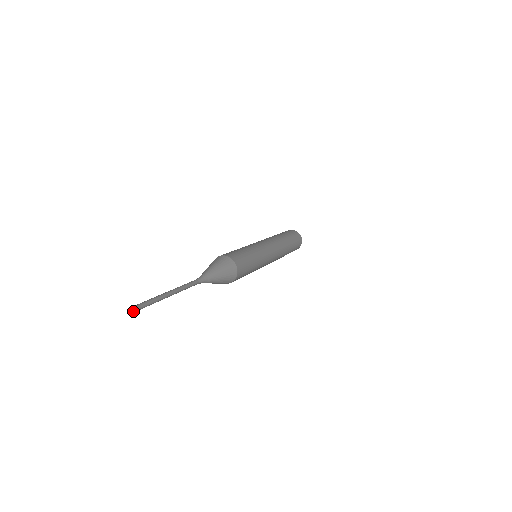
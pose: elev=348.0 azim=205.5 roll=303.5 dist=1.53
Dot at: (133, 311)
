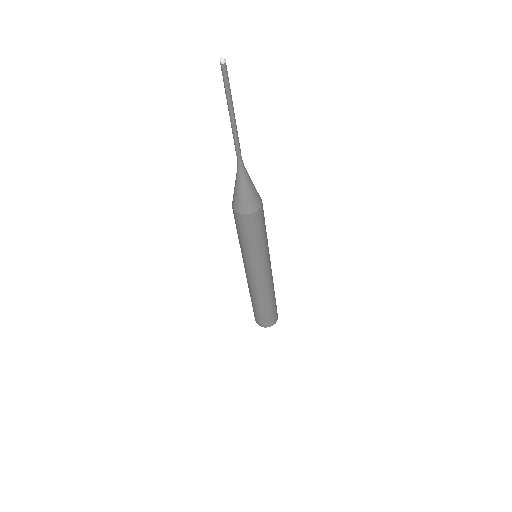
Dot at: (225, 60)
